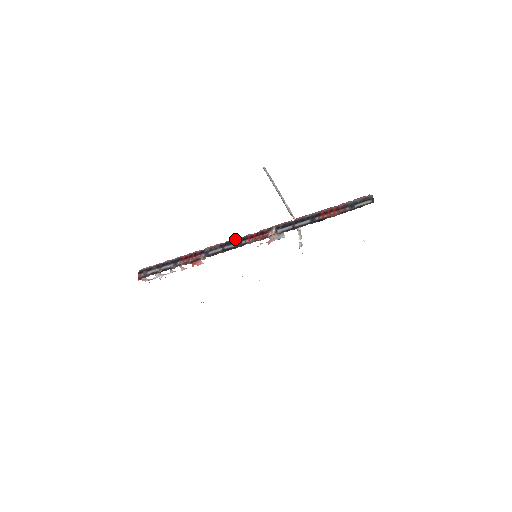
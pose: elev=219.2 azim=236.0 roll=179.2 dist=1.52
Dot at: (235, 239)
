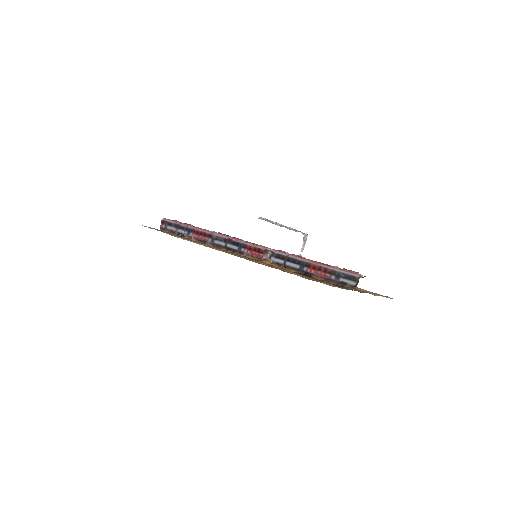
Dot at: (237, 241)
